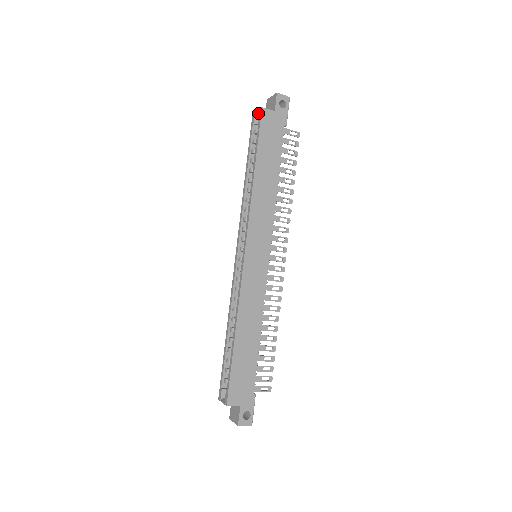
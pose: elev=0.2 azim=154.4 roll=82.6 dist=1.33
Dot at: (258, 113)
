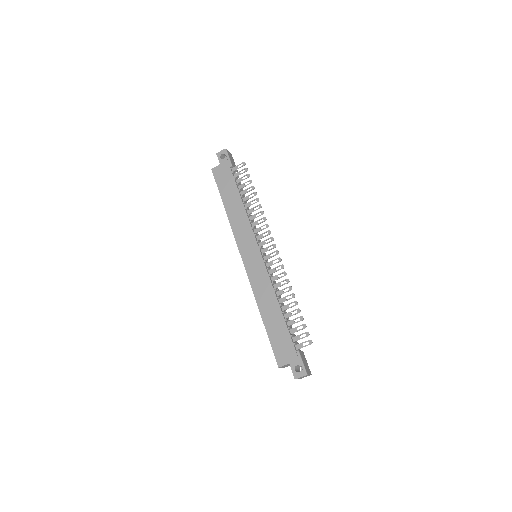
Dot at: occluded
